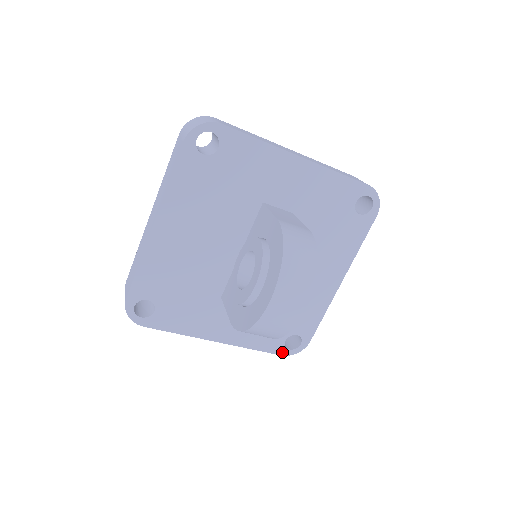
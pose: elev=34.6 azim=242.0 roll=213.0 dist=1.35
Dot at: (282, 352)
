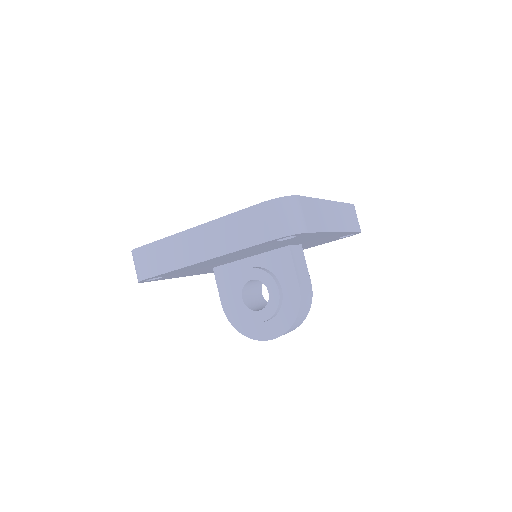
Dot at: occluded
